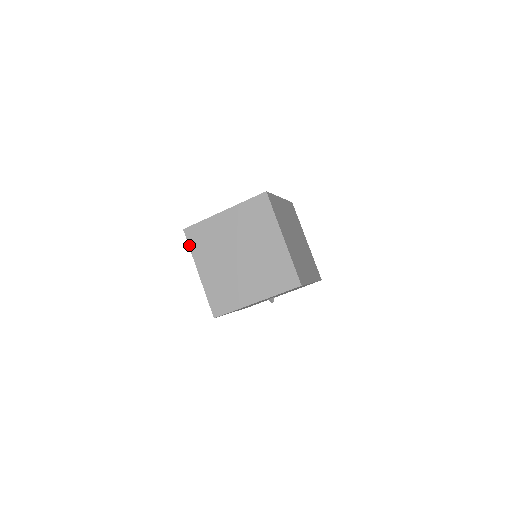
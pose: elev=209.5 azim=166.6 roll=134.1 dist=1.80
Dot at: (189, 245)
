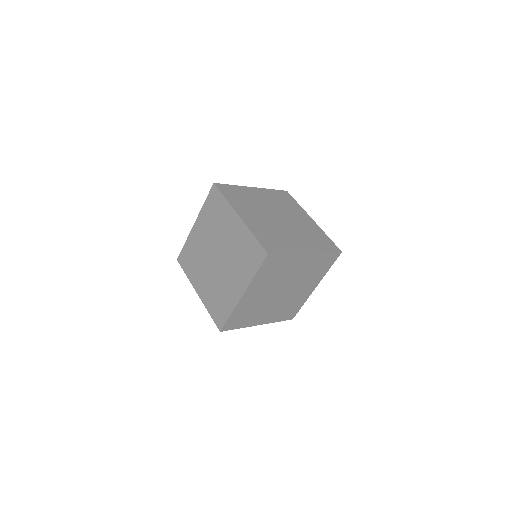
Dot at: occluded
